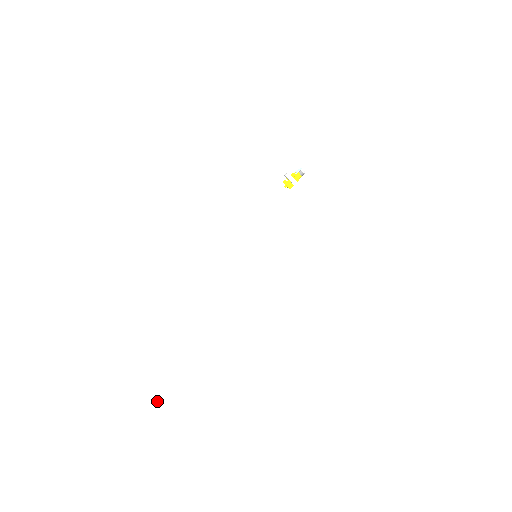
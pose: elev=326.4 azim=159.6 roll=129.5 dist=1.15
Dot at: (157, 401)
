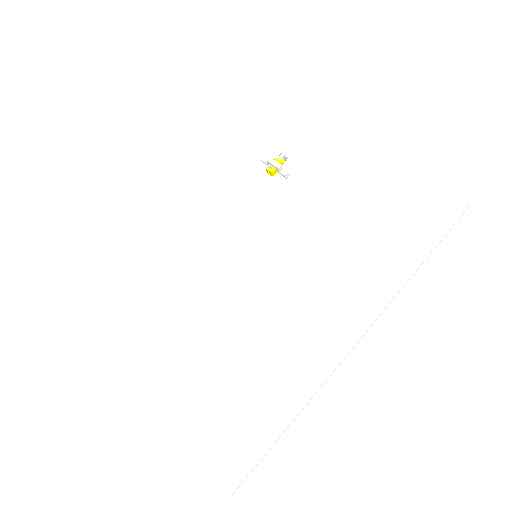
Dot at: (184, 440)
